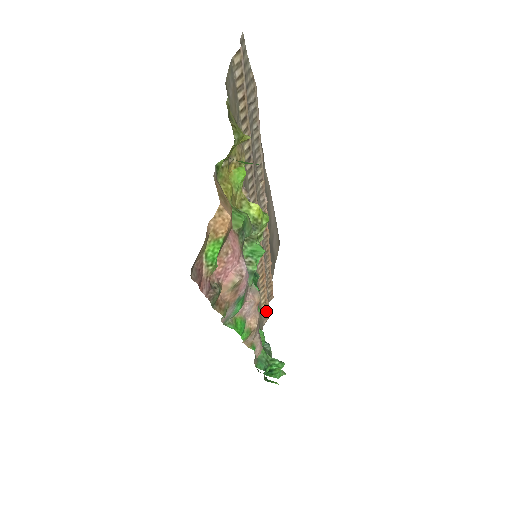
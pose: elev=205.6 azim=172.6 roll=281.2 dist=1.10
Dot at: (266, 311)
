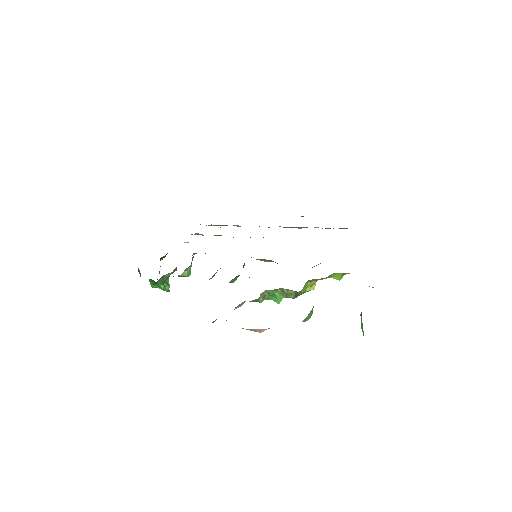
Dot at: occluded
